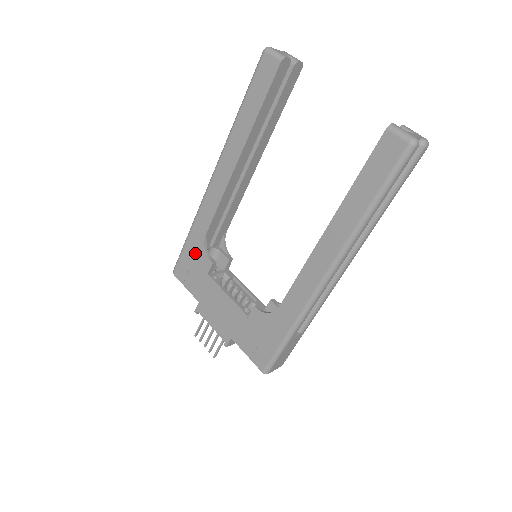
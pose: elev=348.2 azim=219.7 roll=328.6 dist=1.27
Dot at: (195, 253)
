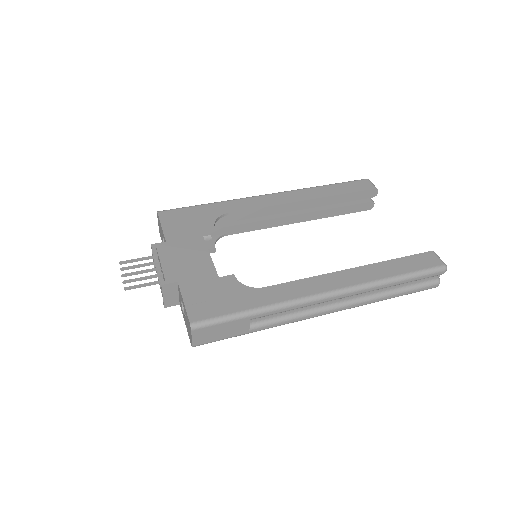
Dot at: (203, 215)
